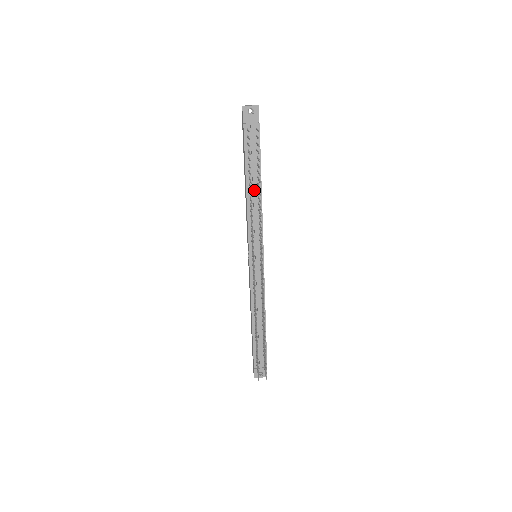
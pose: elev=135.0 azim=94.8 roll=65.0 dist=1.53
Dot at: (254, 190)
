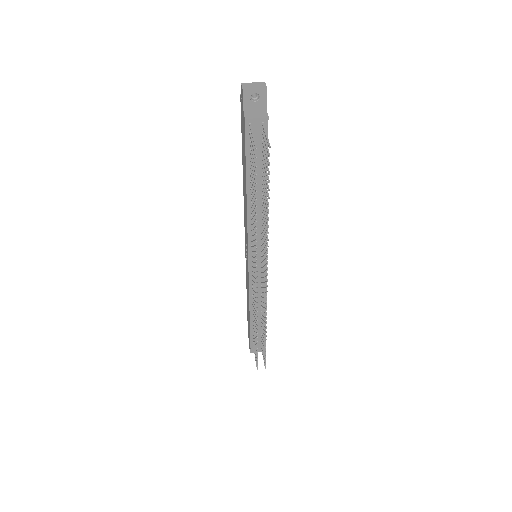
Dot at: (257, 196)
